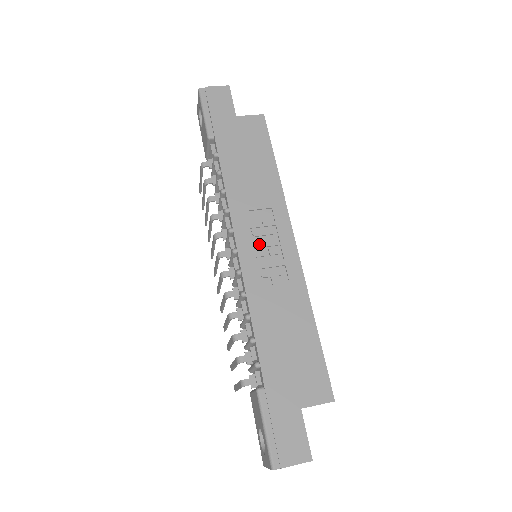
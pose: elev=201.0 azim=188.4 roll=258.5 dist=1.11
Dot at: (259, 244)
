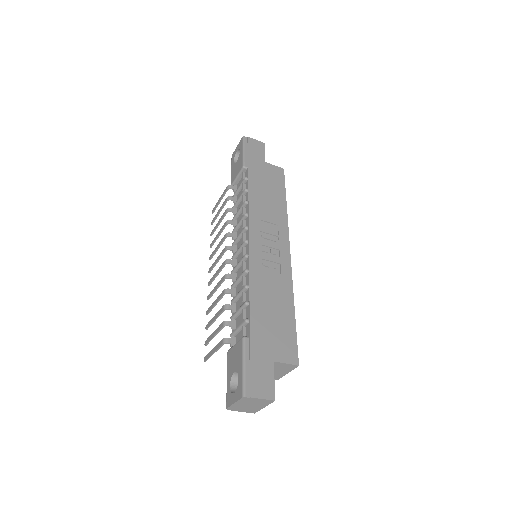
Dot at: (265, 244)
